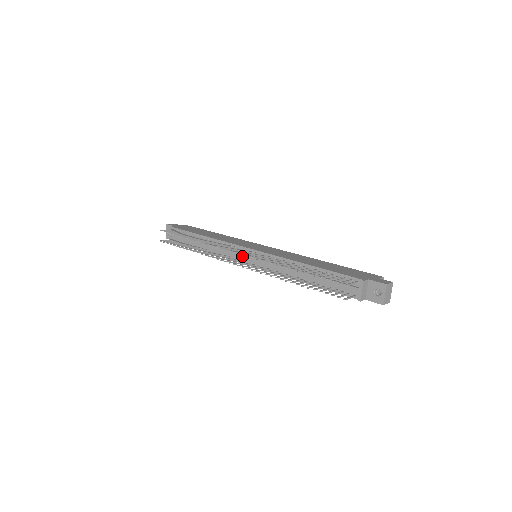
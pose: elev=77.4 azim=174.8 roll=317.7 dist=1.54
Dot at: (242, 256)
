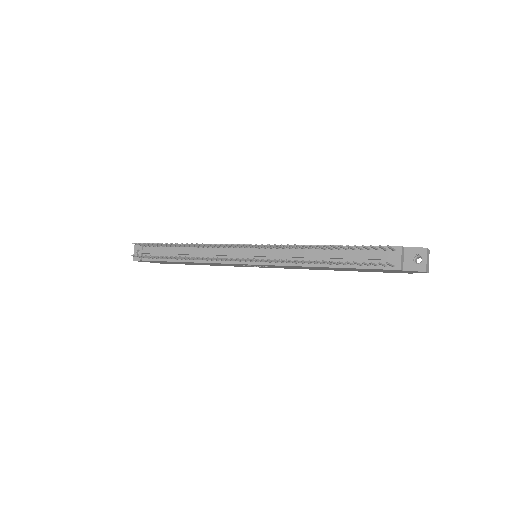
Dot at: (241, 254)
